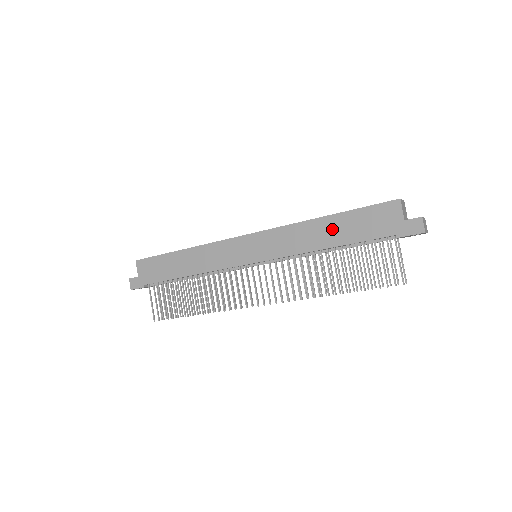
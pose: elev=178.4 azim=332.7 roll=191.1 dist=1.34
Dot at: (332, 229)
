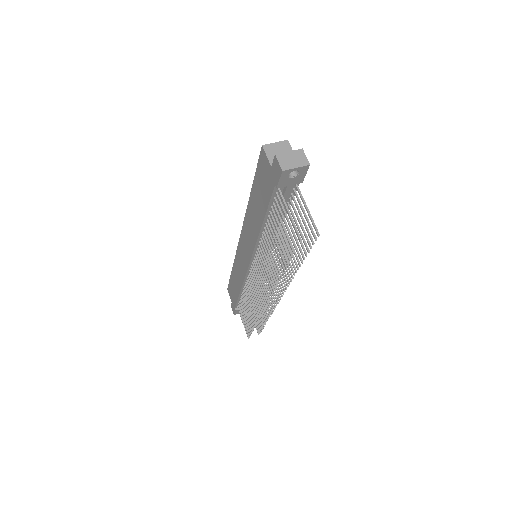
Dot at: (255, 206)
